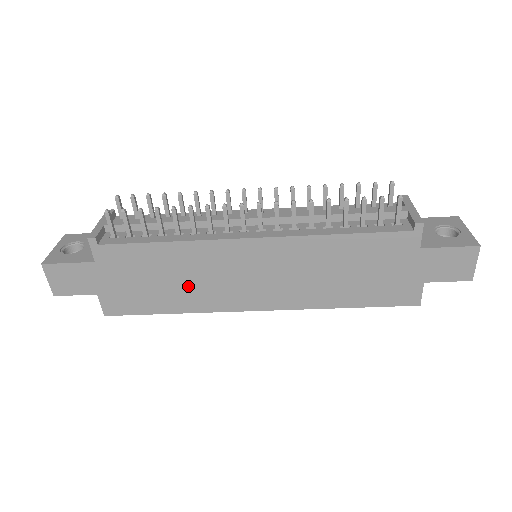
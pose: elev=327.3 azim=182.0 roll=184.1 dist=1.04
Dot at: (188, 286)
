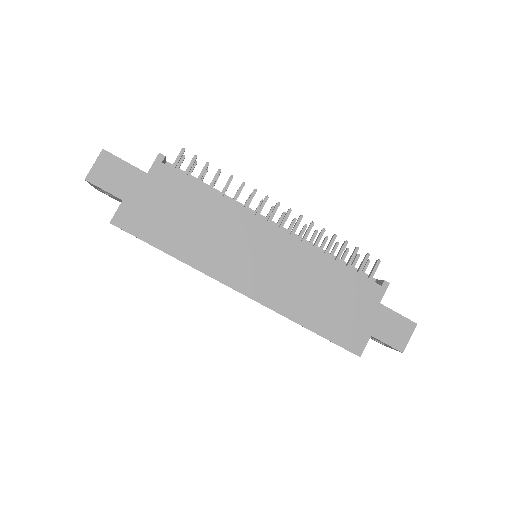
Dot at: (202, 237)
